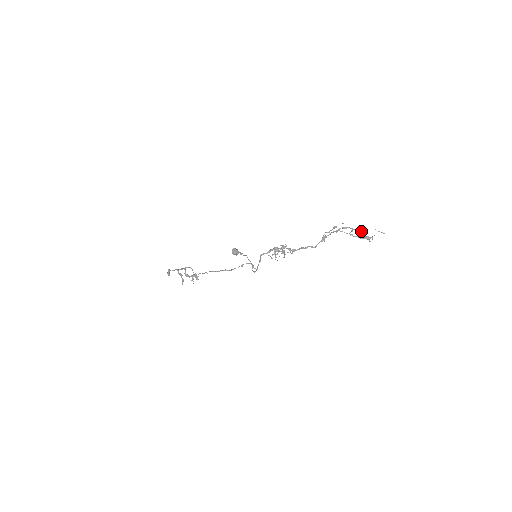
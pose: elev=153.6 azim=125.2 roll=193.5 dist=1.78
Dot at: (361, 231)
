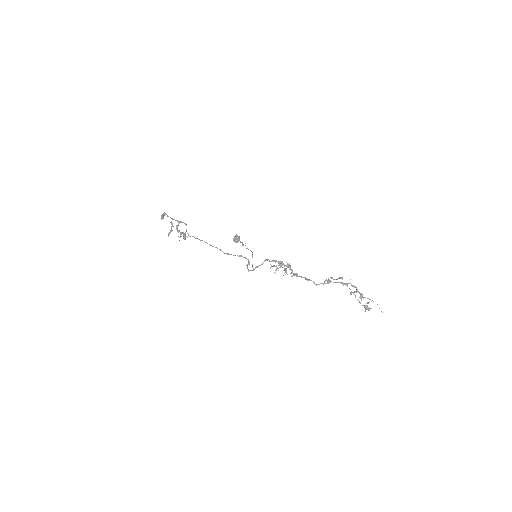
Dot at: (362, 297)
